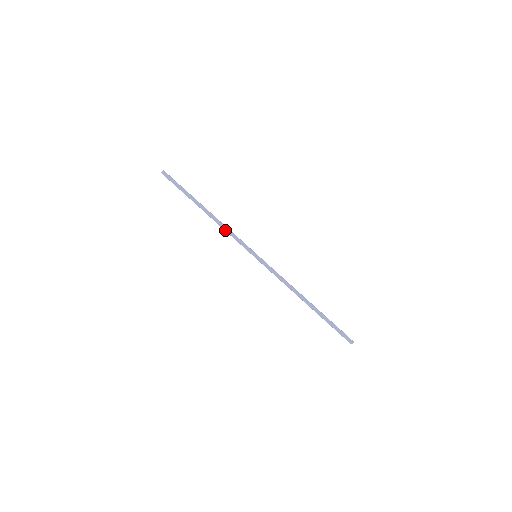
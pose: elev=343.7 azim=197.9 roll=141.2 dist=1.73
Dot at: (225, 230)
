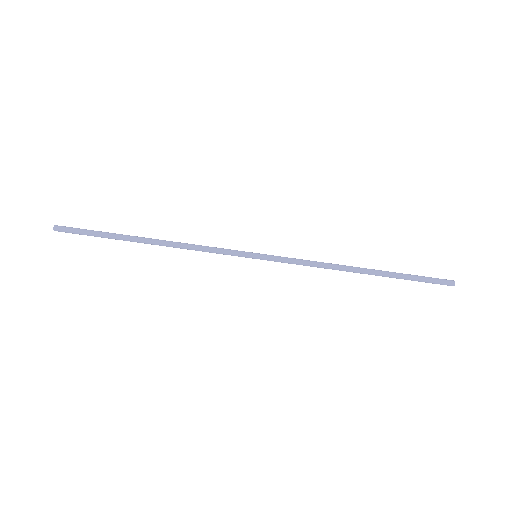
Dot at: occluded
